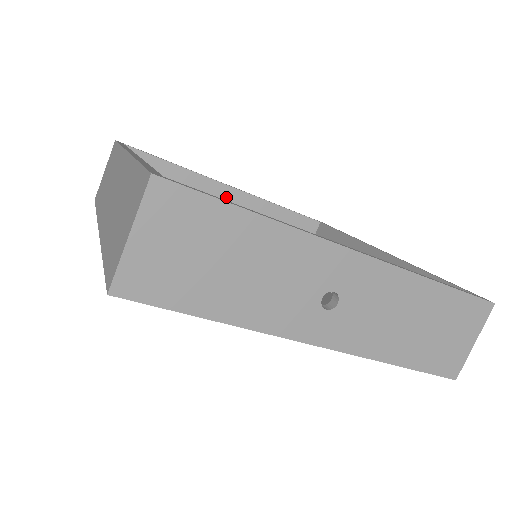
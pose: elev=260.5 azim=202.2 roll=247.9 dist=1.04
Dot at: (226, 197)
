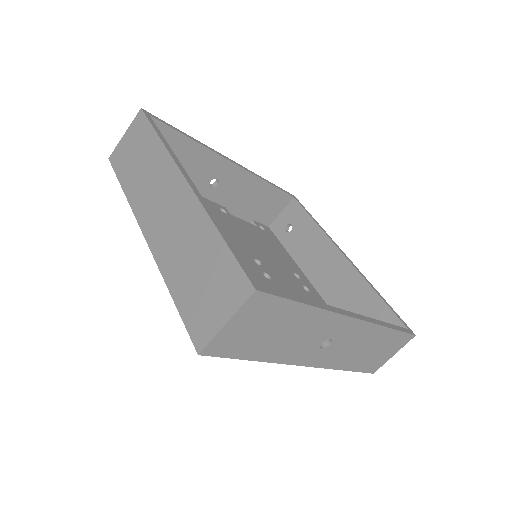
Dot at: (226, 170)
